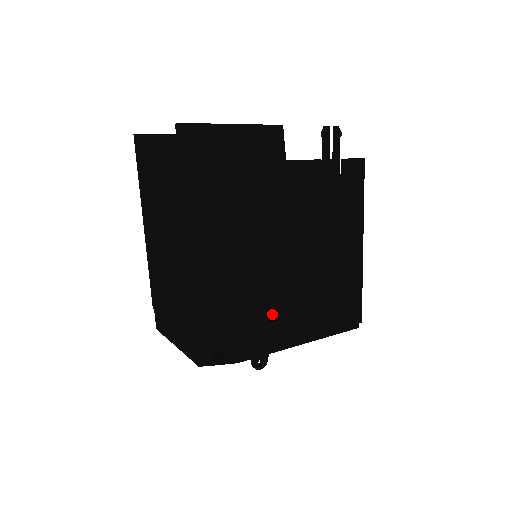
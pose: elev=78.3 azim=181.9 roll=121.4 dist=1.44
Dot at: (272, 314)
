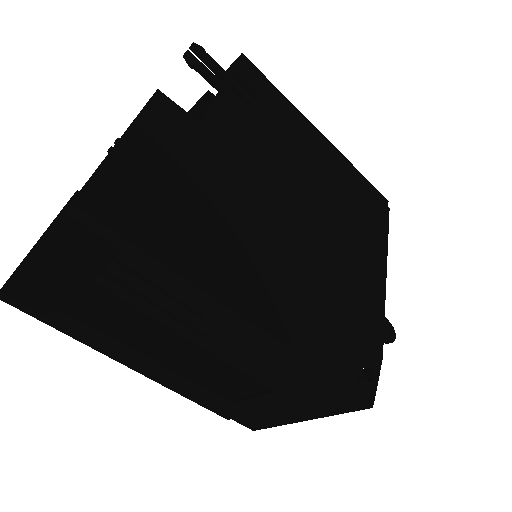
Dot at: (353, 280)
